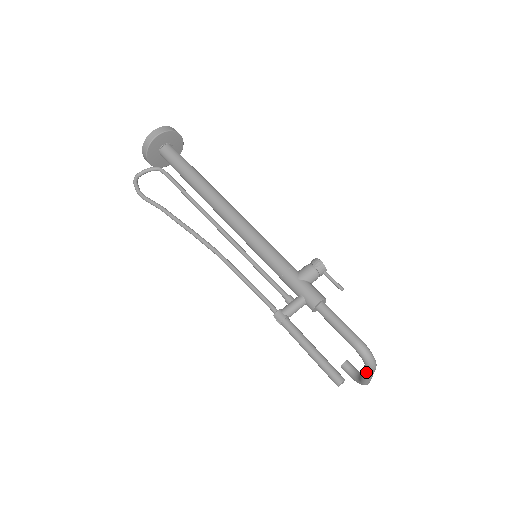
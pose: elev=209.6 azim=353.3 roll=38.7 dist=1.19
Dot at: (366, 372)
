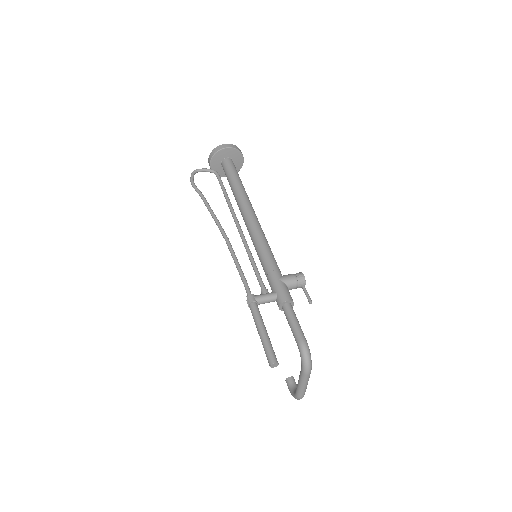
Dot at: (301, 375)
